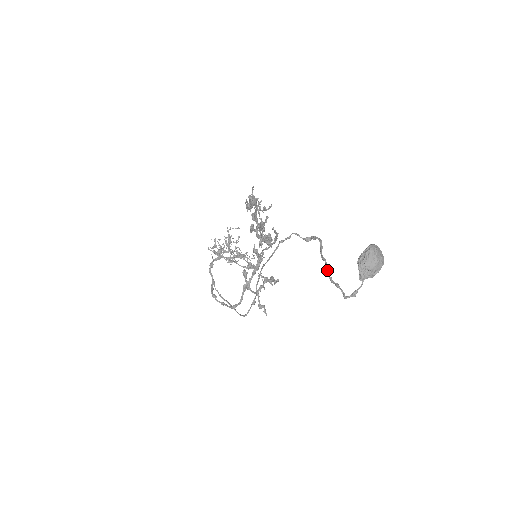
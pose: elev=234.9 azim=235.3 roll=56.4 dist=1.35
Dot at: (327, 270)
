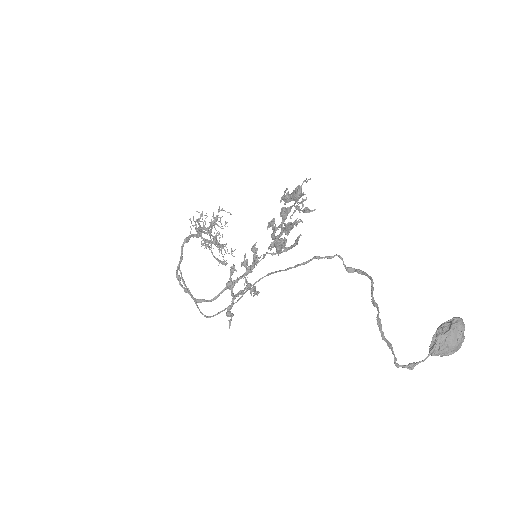
Dot at: (380, 320)
